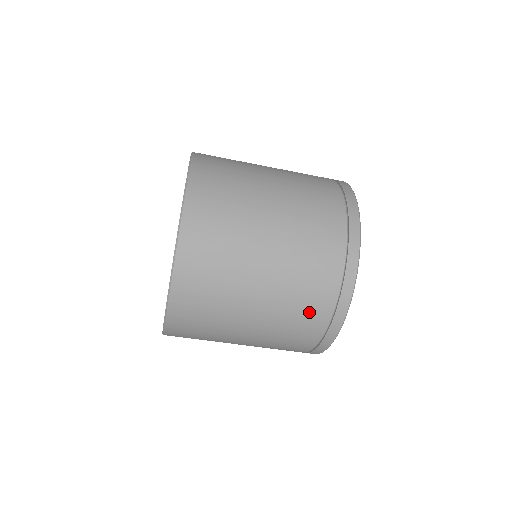
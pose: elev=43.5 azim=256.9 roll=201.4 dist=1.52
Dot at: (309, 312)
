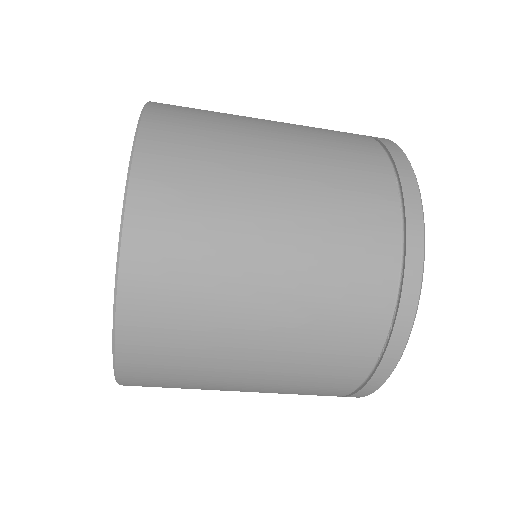
Dot at: occluded
